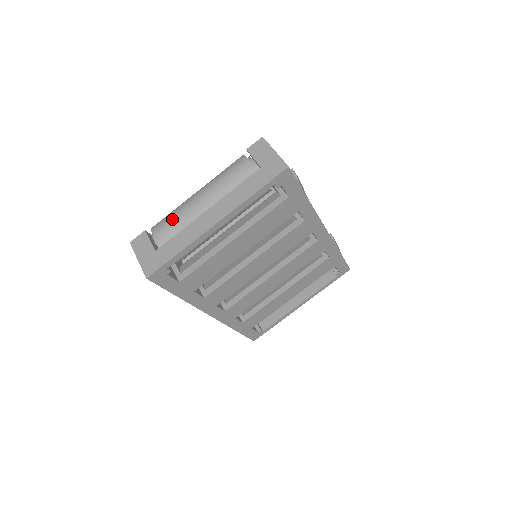
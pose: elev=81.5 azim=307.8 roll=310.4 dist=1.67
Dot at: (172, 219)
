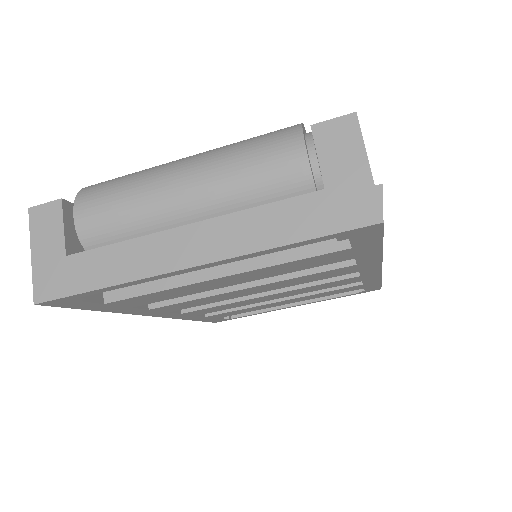
Dot at: (117, 202)
